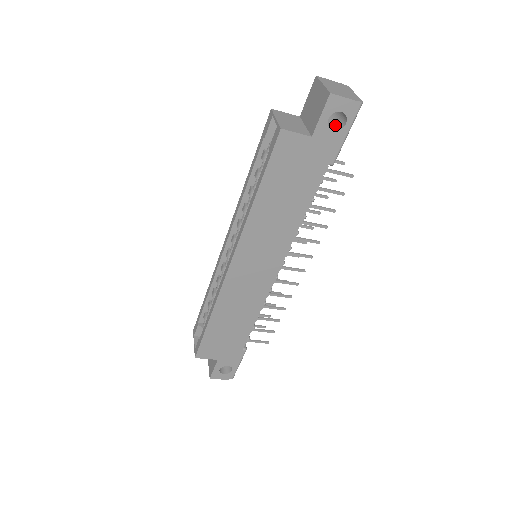
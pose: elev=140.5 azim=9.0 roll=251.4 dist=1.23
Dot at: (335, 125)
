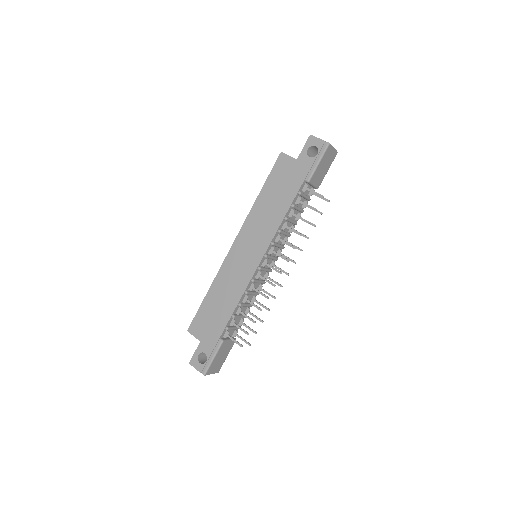
Dot at: occluded
